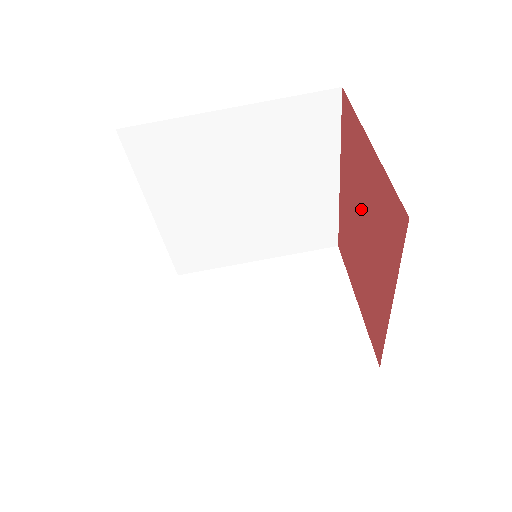
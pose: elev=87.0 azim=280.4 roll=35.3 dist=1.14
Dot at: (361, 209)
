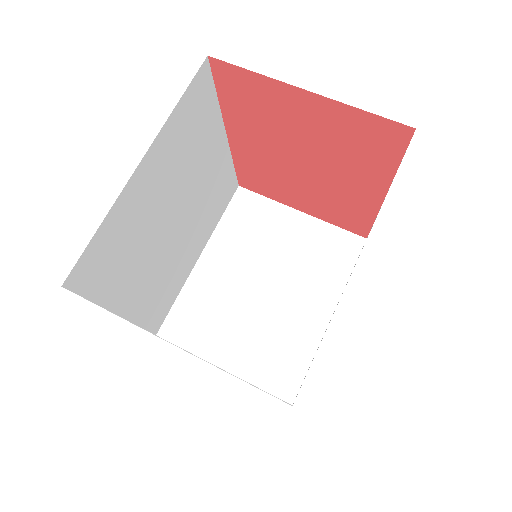
Dot at: (295, 146)
